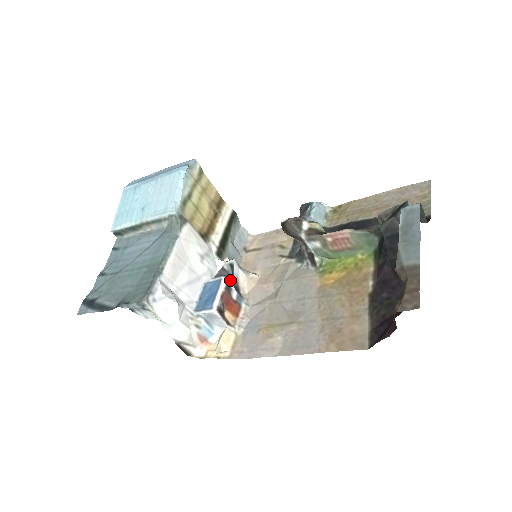
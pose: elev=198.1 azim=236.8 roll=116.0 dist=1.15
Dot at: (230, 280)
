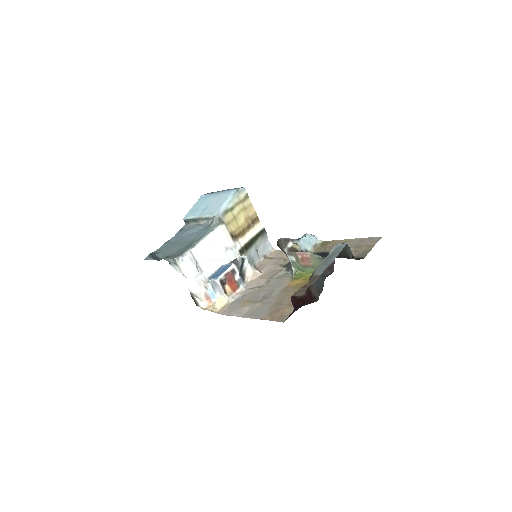
Dot at: (238, 267)
